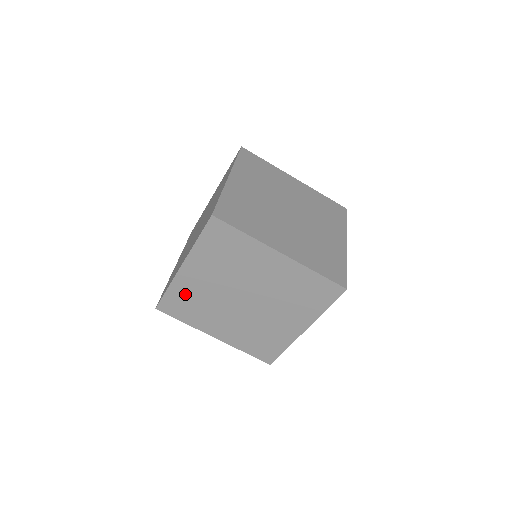
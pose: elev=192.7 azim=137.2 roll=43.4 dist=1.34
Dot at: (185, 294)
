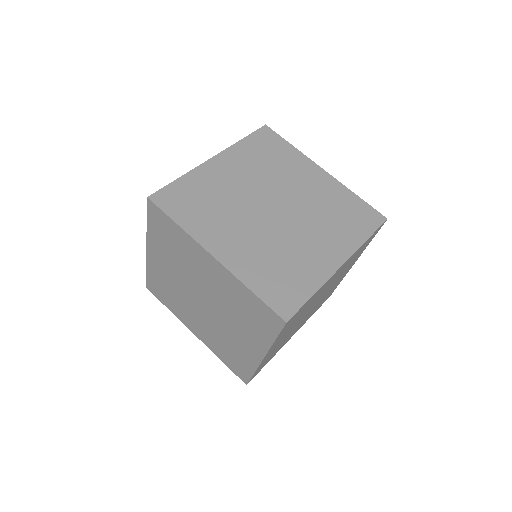
Dot at: (159, 279)
